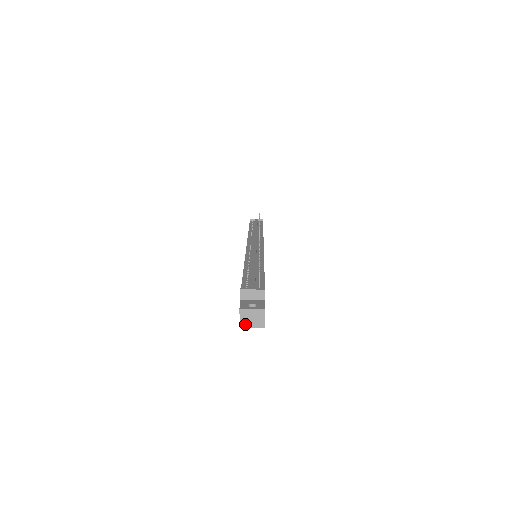
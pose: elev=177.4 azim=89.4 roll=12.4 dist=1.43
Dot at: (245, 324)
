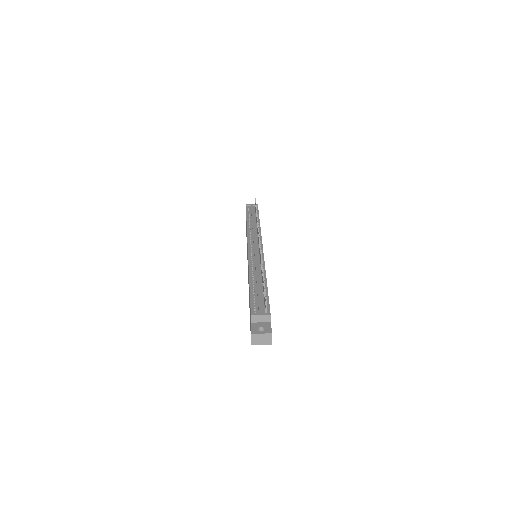
Dot at: (256, 344)
